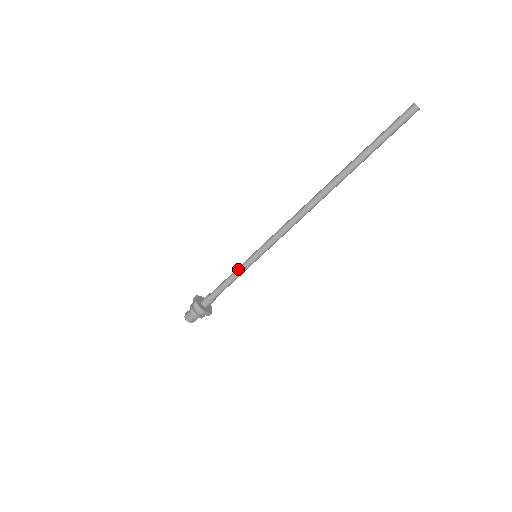
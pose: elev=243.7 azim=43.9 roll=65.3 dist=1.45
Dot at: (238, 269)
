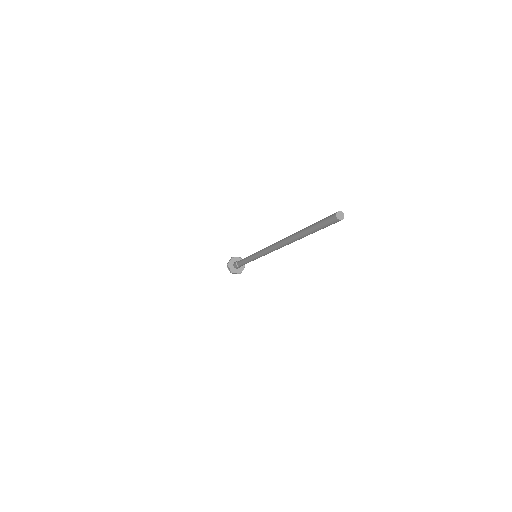
Dot at: (247, 258)
